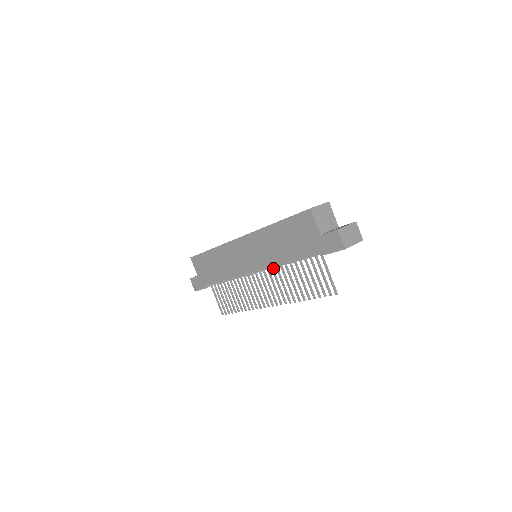
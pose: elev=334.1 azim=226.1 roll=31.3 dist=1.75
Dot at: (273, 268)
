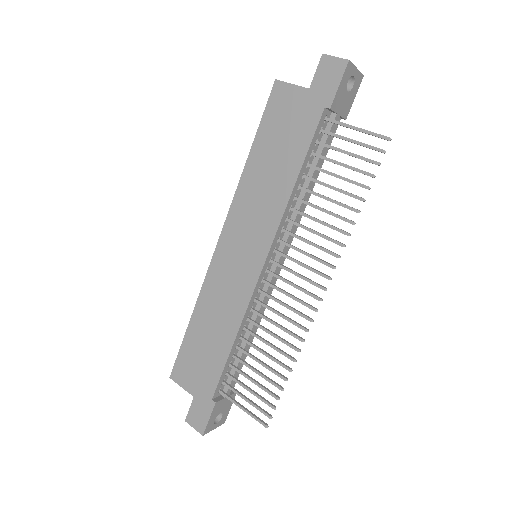
Dot at: (287, 230)
